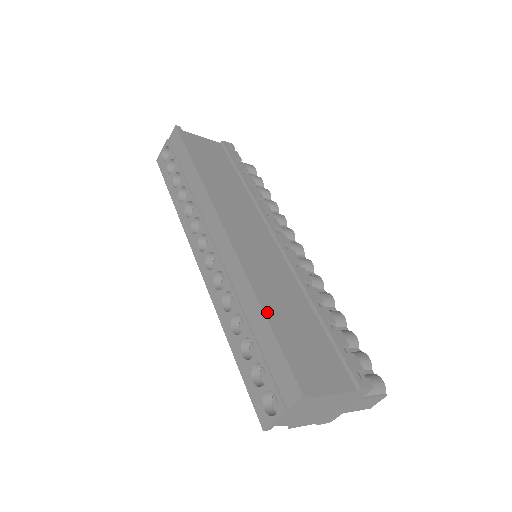
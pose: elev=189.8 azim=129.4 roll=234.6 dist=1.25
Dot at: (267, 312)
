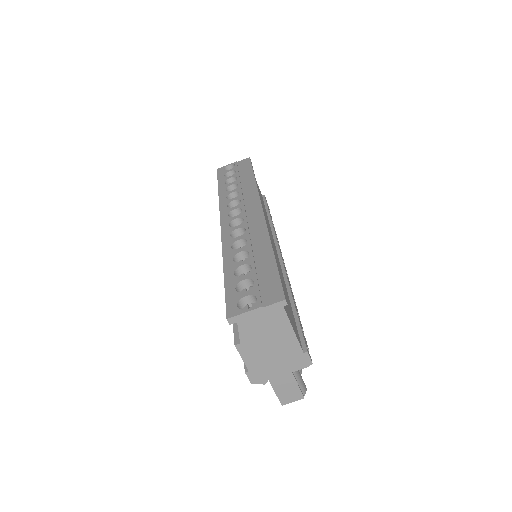
Dot at: occluded
